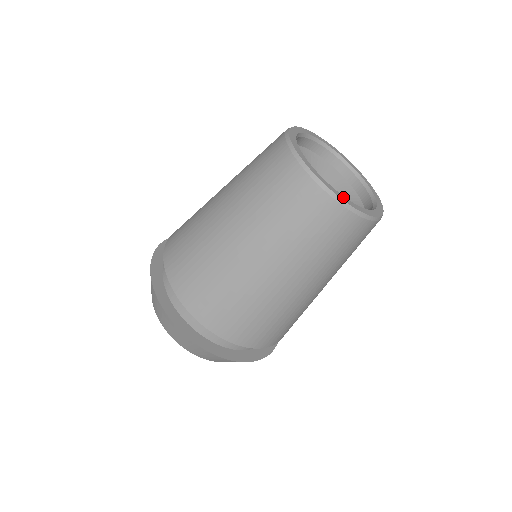
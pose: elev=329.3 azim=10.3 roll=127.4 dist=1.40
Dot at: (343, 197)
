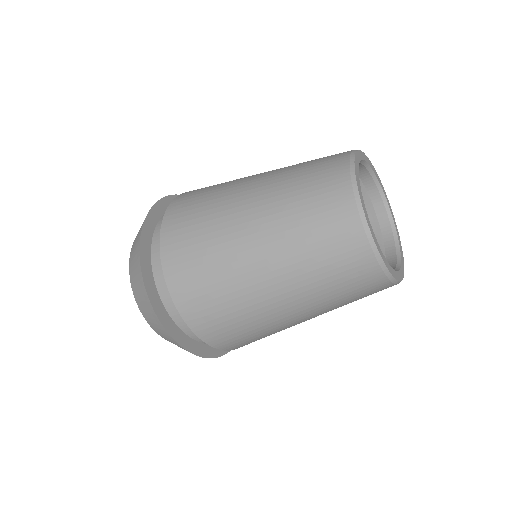
Dot at: (363, 202)
